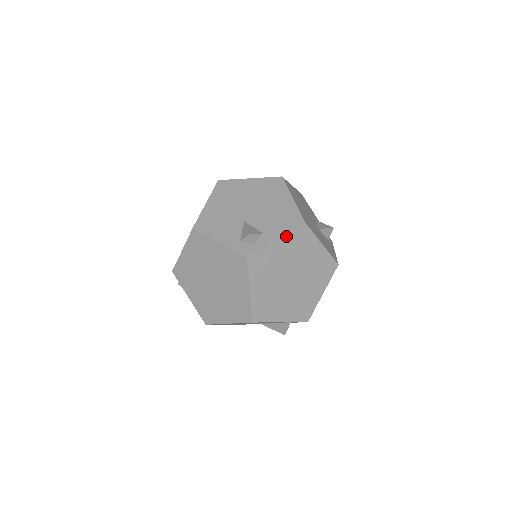
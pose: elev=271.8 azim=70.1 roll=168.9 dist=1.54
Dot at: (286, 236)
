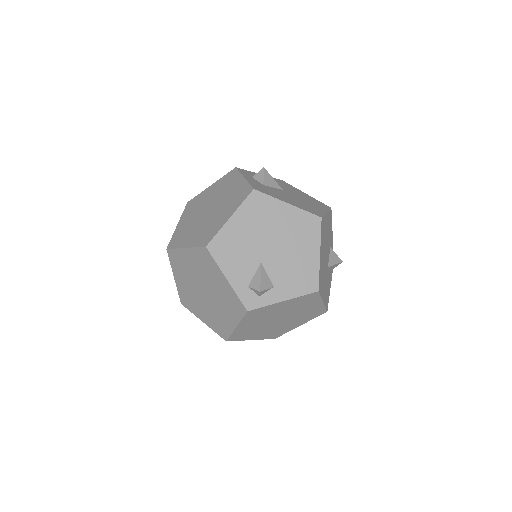
Dot at: (294, 299)
